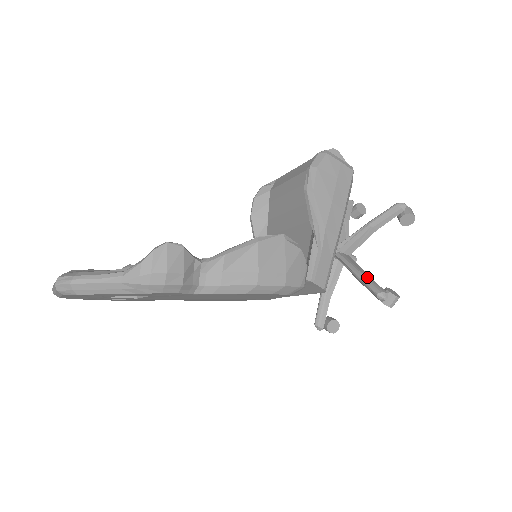
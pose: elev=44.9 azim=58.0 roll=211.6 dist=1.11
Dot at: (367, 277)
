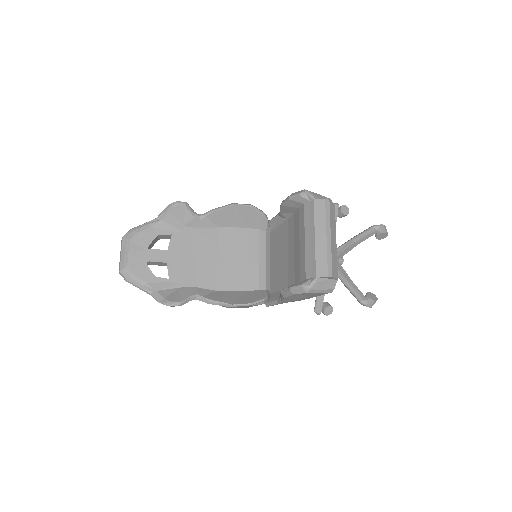
Dot at: (320, 298)
